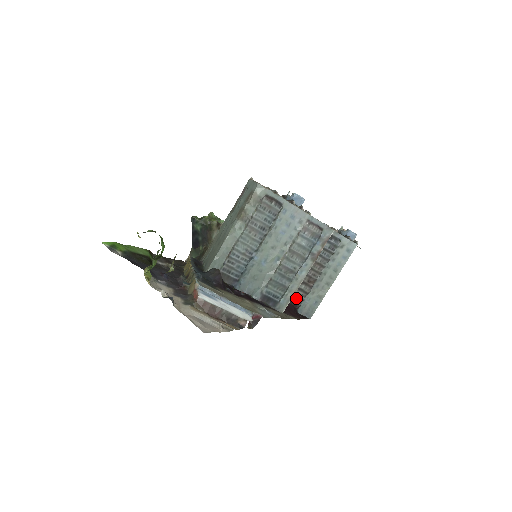
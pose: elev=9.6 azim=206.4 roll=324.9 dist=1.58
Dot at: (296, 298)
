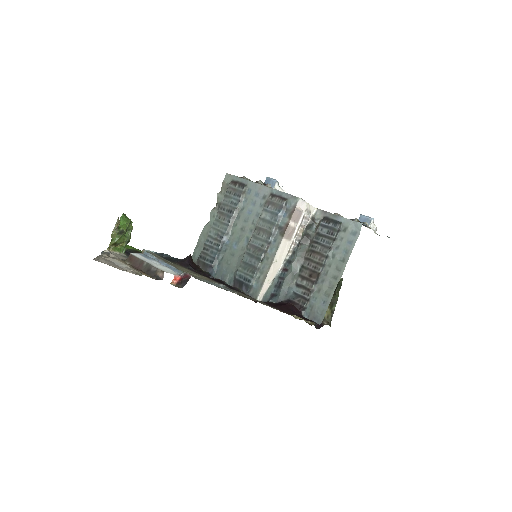
Dot at: (299, 298)
